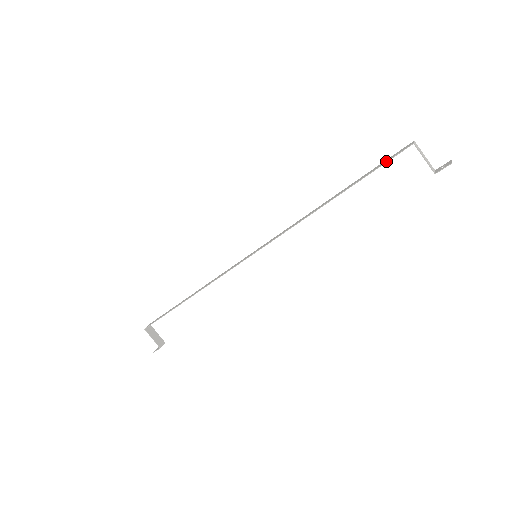
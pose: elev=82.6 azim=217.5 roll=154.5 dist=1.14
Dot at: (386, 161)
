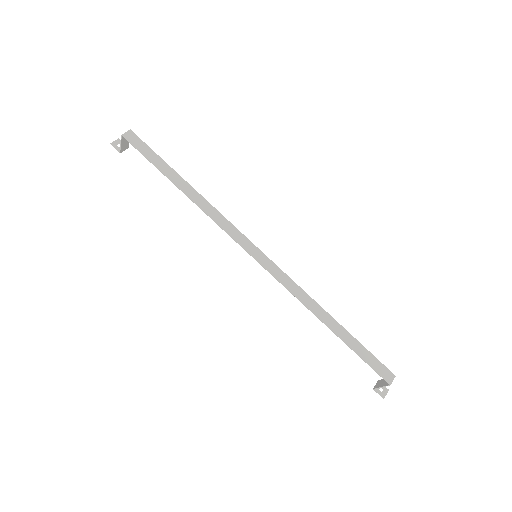
Dot at: (372, 366)
